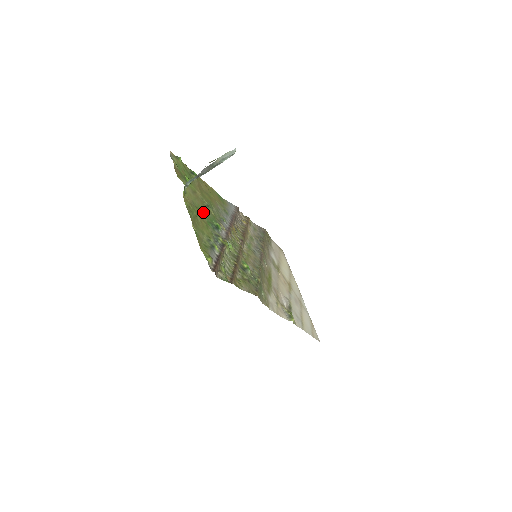
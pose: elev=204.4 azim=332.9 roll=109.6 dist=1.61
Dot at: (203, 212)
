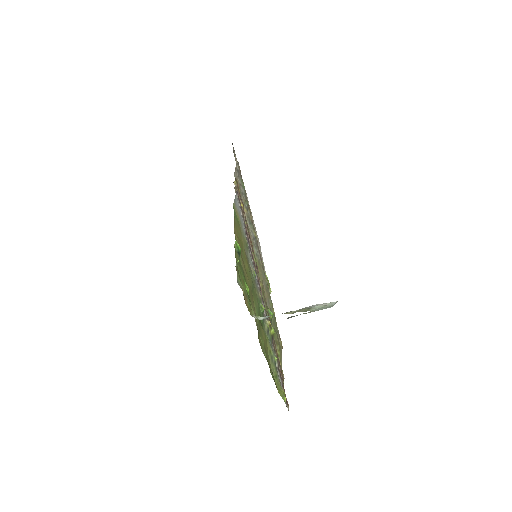
Dot at: occluded
